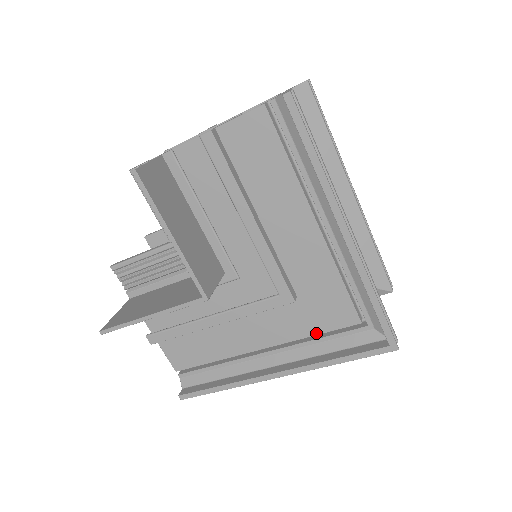
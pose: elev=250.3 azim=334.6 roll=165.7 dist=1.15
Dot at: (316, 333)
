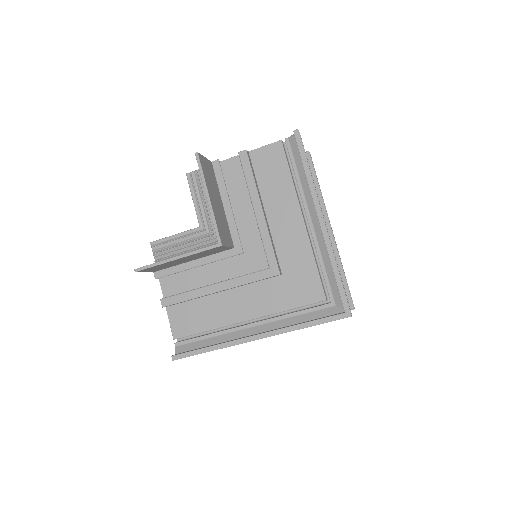
Dot at: (292, 307)
